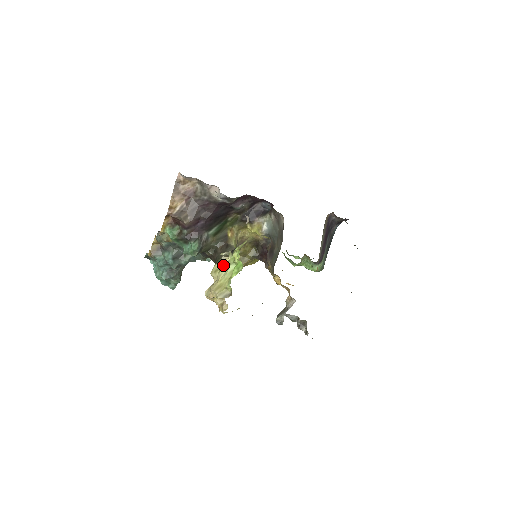
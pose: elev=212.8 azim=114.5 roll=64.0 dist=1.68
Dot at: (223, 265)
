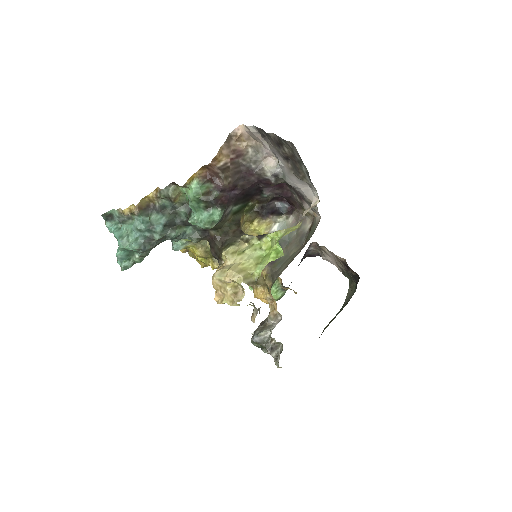
Dot at: (241, 249)
